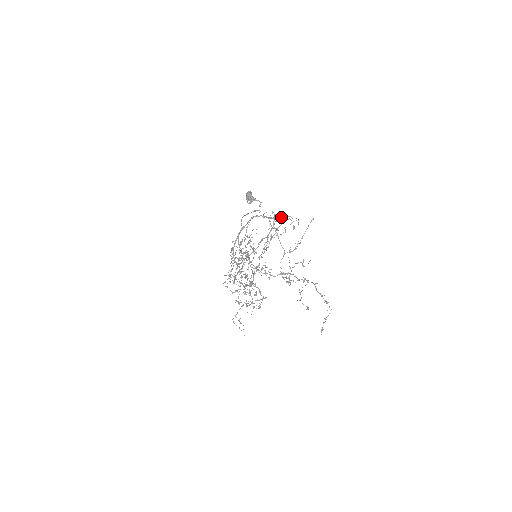
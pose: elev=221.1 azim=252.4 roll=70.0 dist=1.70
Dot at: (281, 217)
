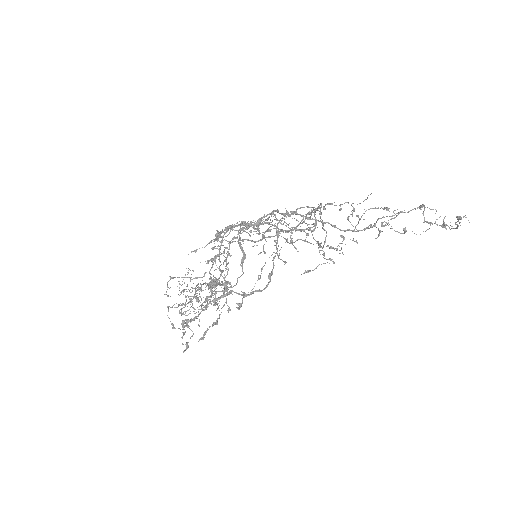
Dot at: (306, 241)
